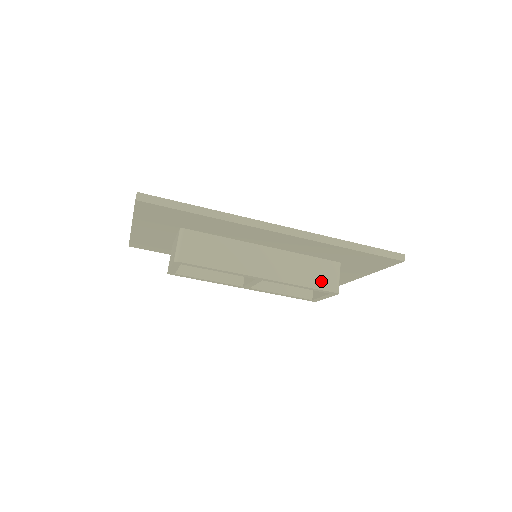
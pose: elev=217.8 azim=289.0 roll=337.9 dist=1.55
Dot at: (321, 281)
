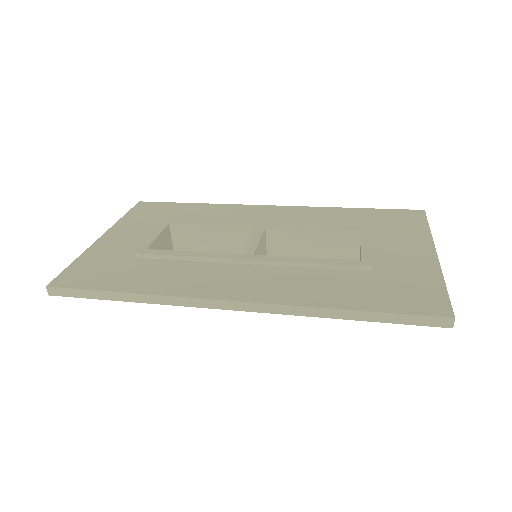
Dot at: occluded
